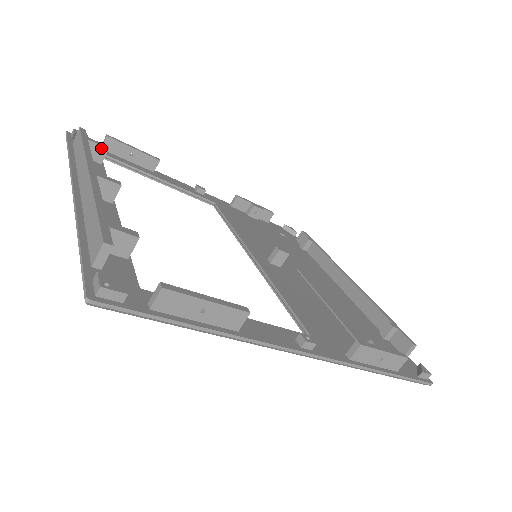
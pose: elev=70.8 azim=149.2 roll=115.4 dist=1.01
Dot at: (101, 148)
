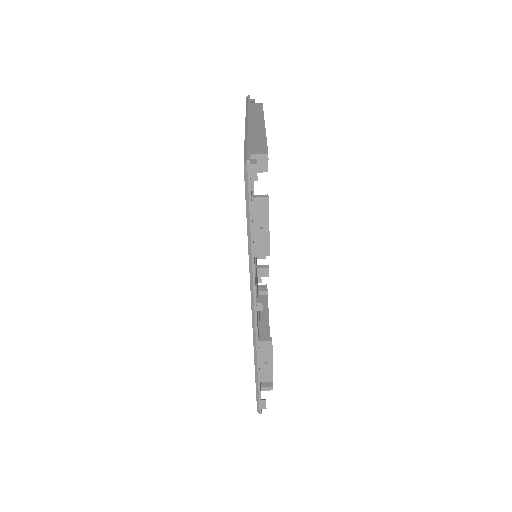
Dot at: occluded
